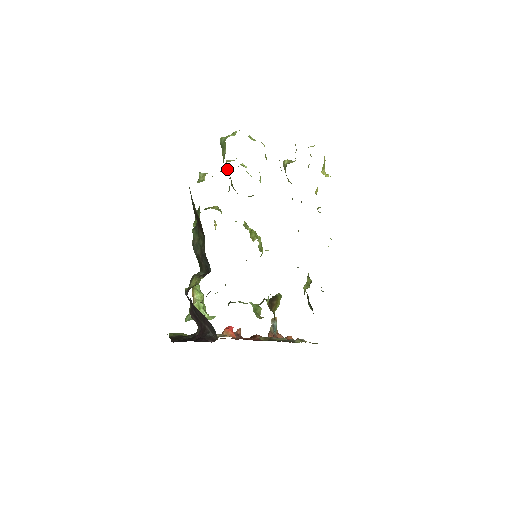
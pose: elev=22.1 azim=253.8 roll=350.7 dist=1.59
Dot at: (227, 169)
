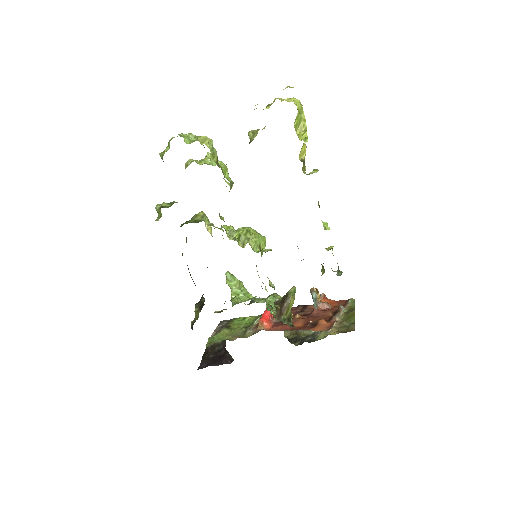
Dot at: occluded
